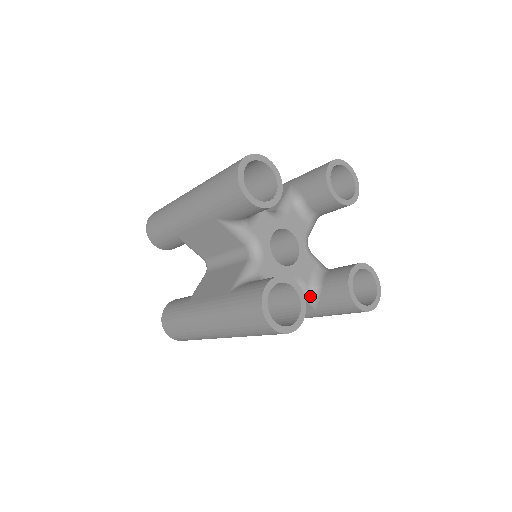
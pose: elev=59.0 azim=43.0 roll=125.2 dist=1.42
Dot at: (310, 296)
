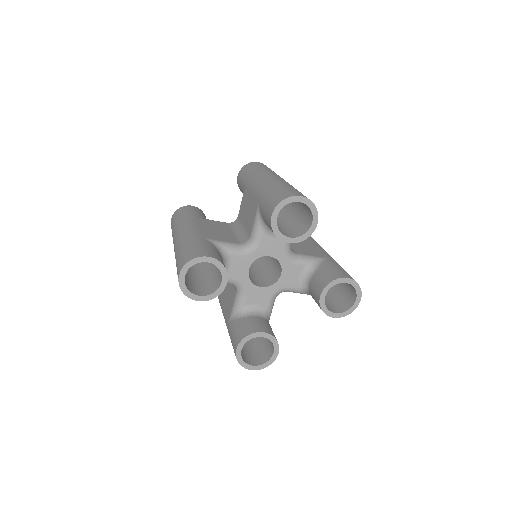
Dot at: (304, 293)
